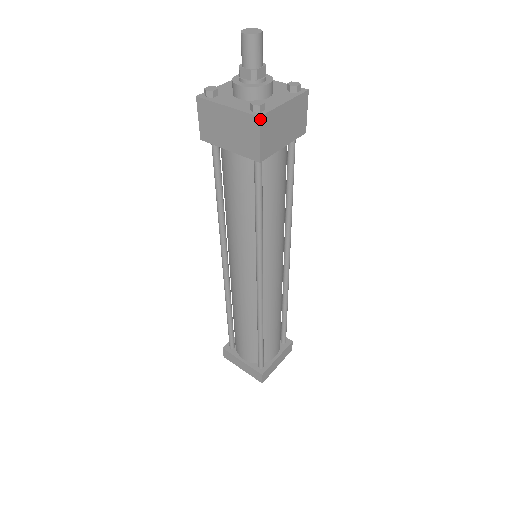
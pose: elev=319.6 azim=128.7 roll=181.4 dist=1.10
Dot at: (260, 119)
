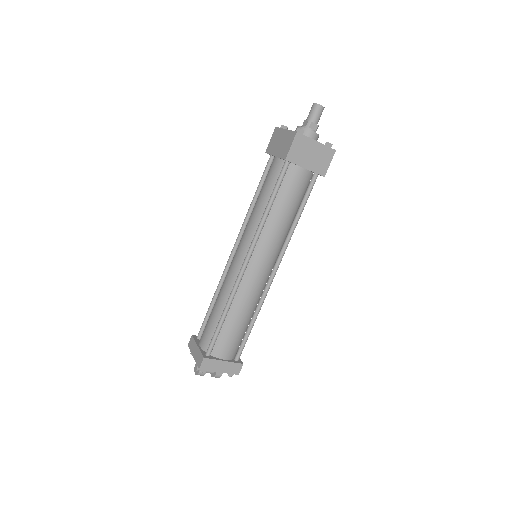
Dot at: (297, 133)
